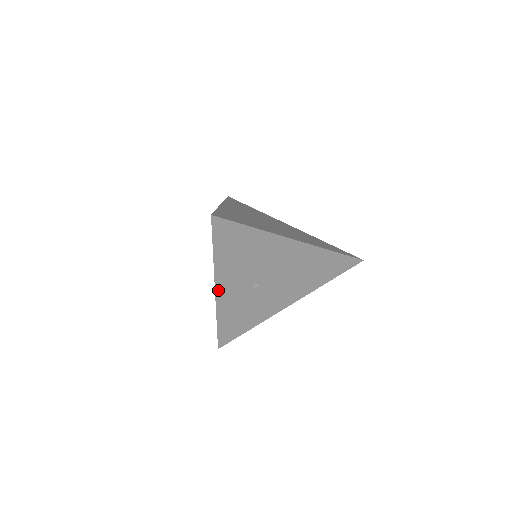
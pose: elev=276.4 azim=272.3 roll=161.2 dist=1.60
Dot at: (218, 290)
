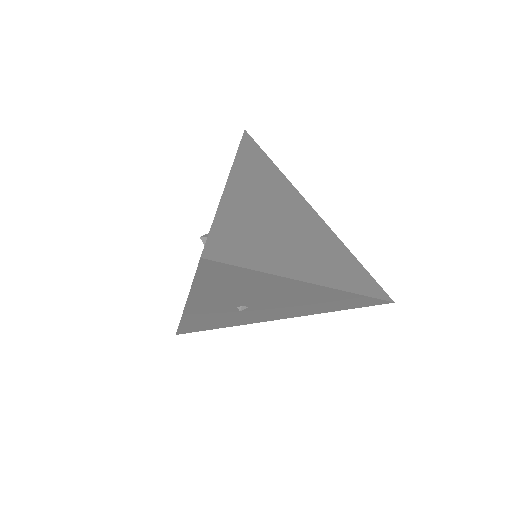
Dot at: (189, 306)
